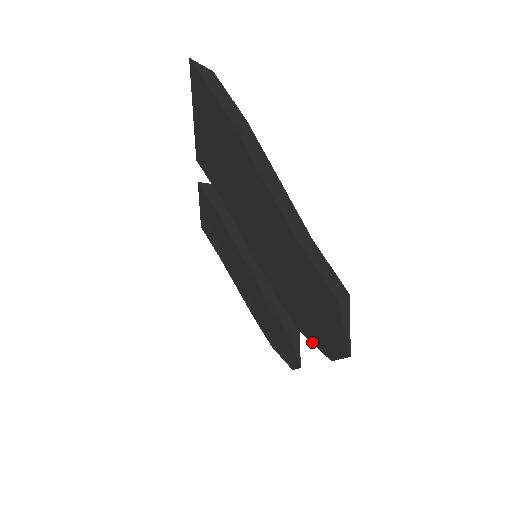
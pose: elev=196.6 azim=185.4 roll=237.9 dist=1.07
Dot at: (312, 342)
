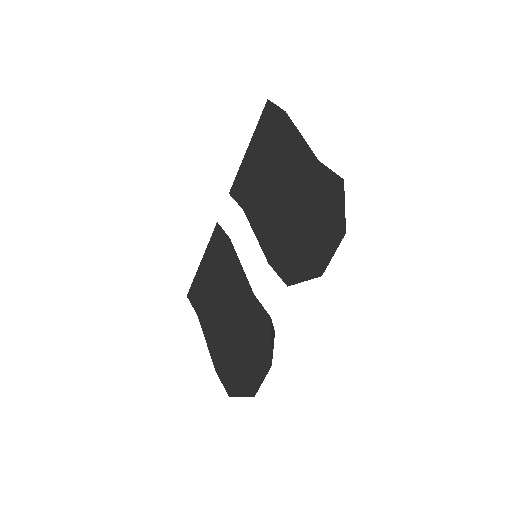
Dot at: (303, 280)
